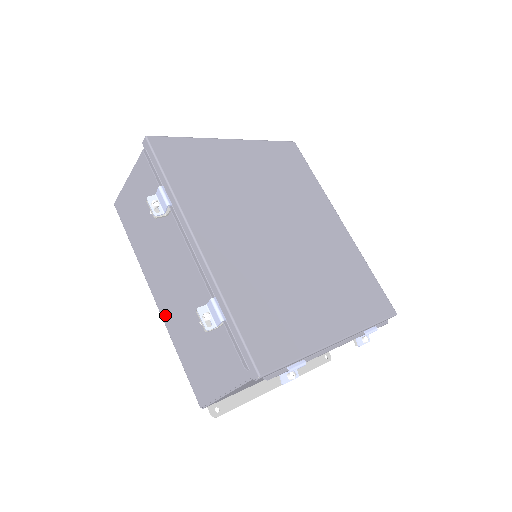
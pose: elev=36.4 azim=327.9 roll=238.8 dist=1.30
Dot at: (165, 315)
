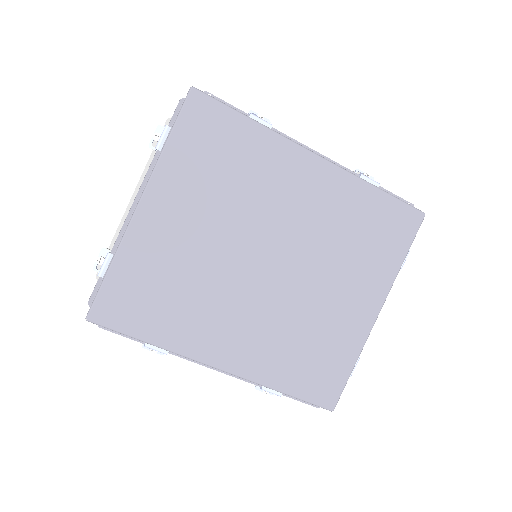
Dot at: occluded
